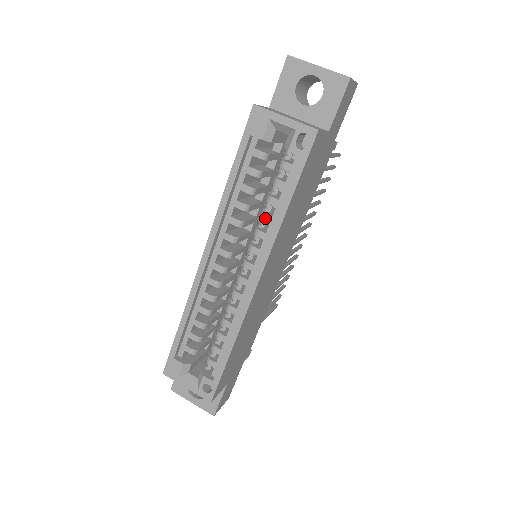
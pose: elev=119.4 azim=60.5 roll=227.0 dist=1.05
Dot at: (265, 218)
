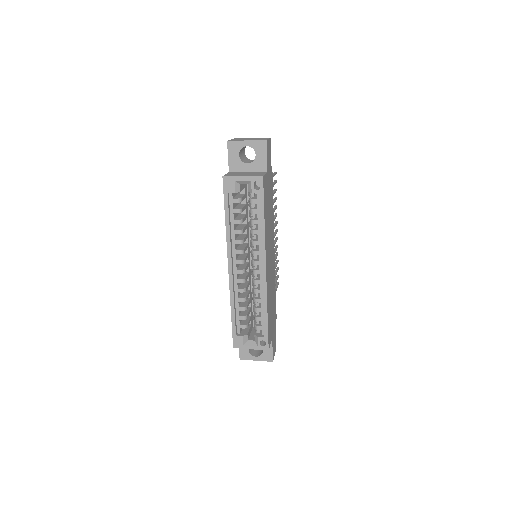
Dot at: (254, 233)
